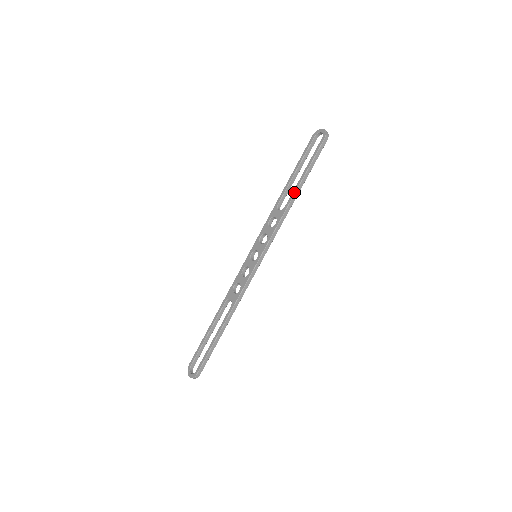
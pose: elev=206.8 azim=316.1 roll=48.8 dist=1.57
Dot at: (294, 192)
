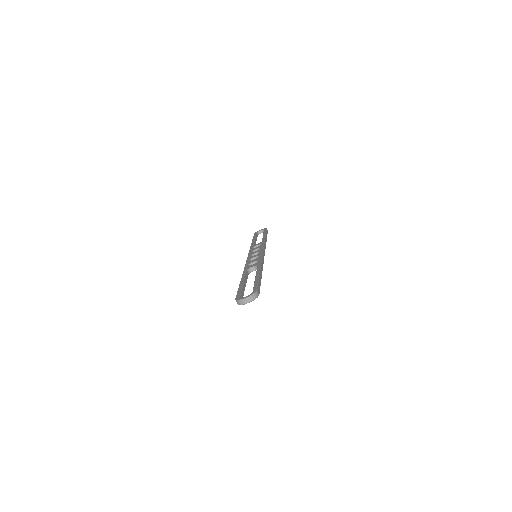
Dot at: (264, 237)
